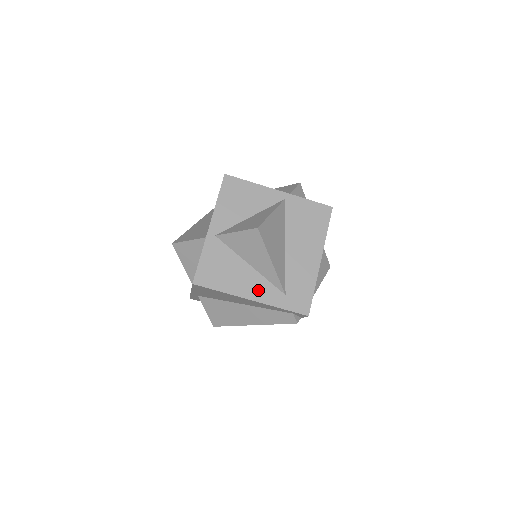
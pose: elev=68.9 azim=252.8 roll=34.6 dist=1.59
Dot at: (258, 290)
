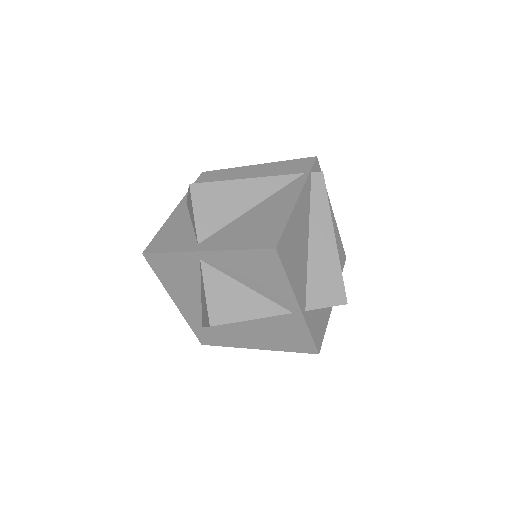
Dot at: (187, 307)
